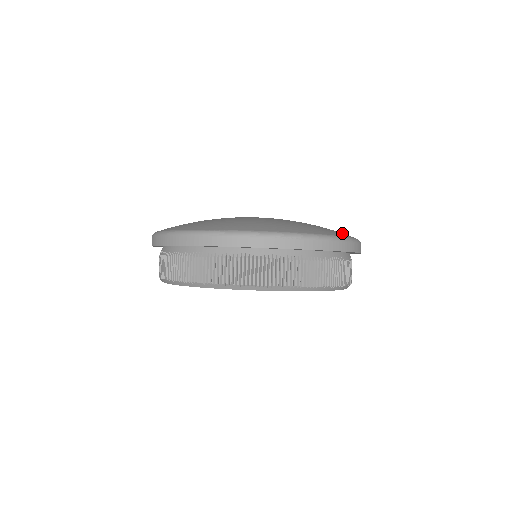
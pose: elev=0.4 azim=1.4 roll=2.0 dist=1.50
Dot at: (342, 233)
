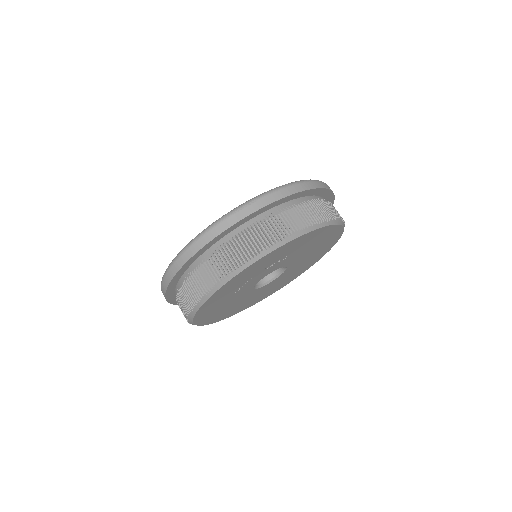
Dot at: occluded
